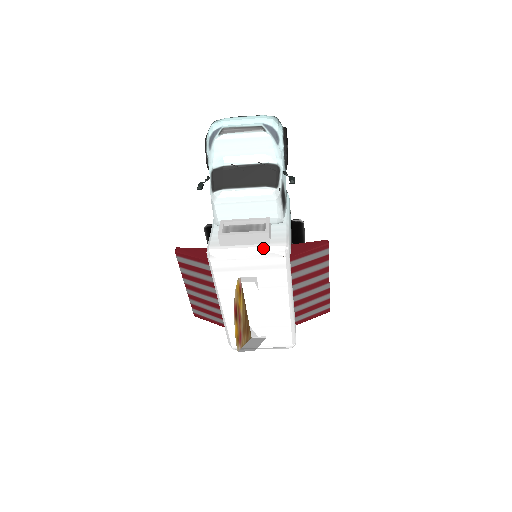
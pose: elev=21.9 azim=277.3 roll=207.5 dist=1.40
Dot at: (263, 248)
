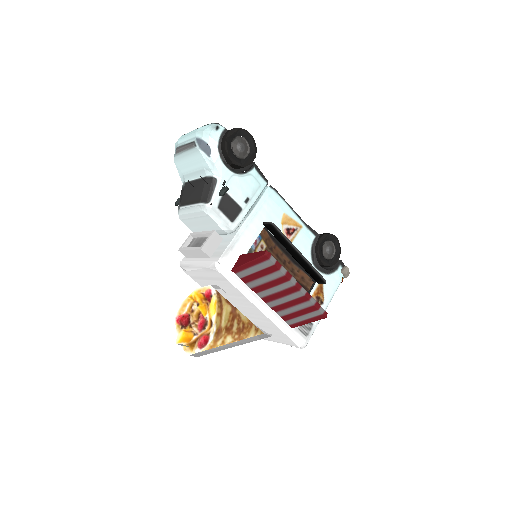
Dot at: (204, 263)
